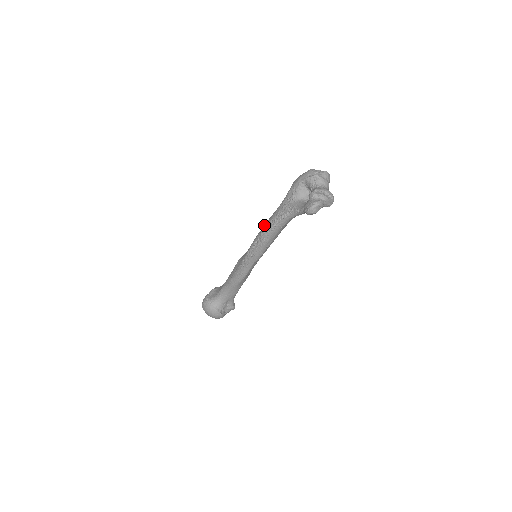
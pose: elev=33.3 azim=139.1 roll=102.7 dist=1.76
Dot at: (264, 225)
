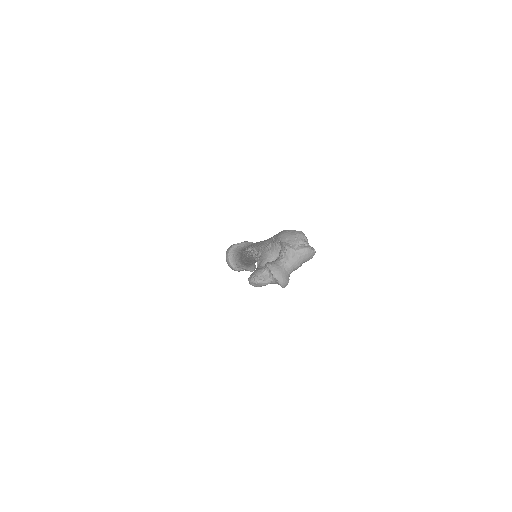
Dot at: (254, 243)
